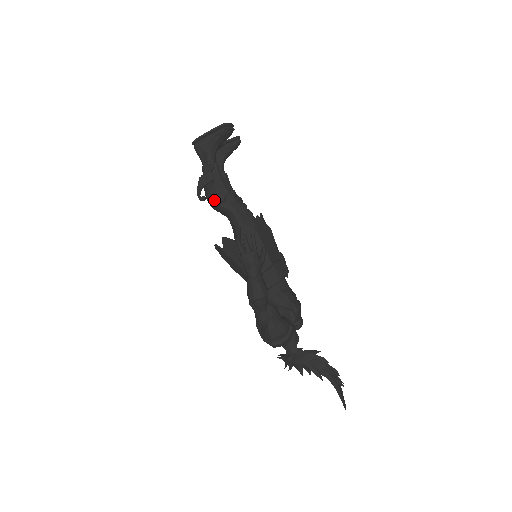
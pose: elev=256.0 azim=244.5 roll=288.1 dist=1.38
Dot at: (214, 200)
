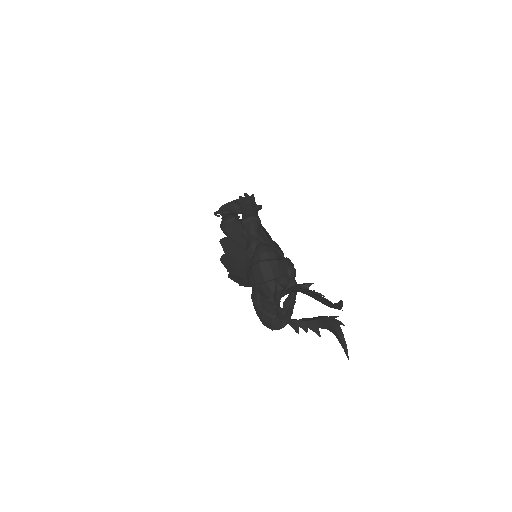
Dot at: (227, 218)
